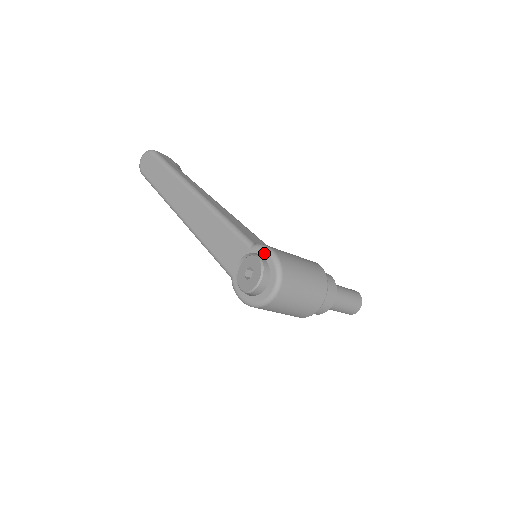
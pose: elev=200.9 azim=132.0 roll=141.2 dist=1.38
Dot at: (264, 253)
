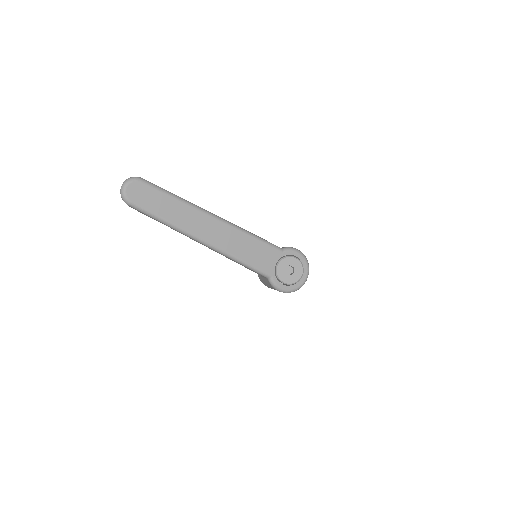
Dot at: (296, 253)
